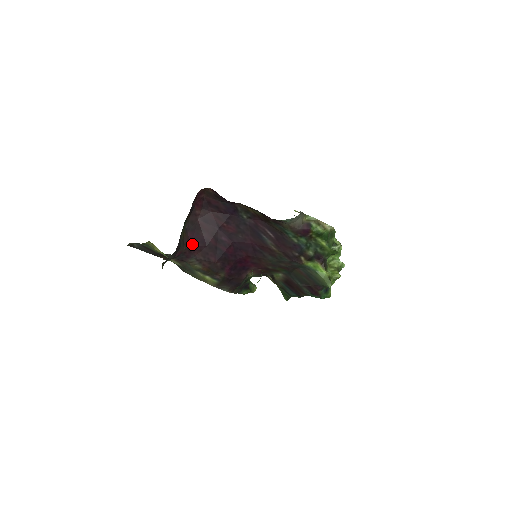
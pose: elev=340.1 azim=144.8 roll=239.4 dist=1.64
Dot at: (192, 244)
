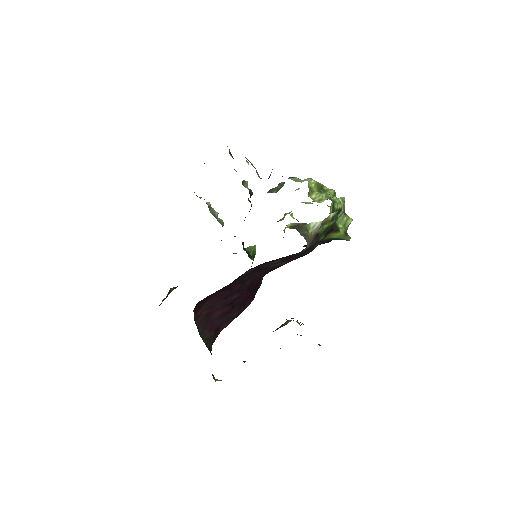
Dot at: (214, 330)
